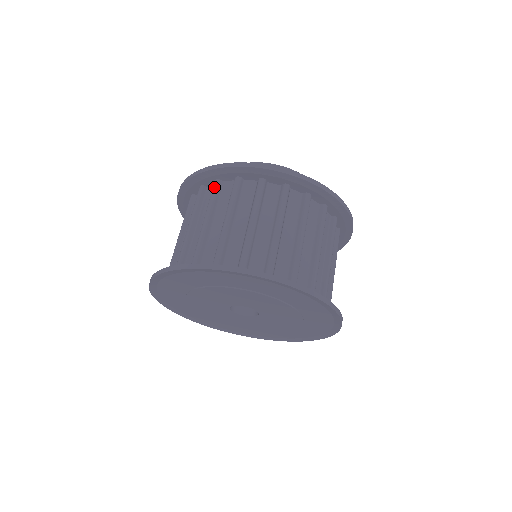
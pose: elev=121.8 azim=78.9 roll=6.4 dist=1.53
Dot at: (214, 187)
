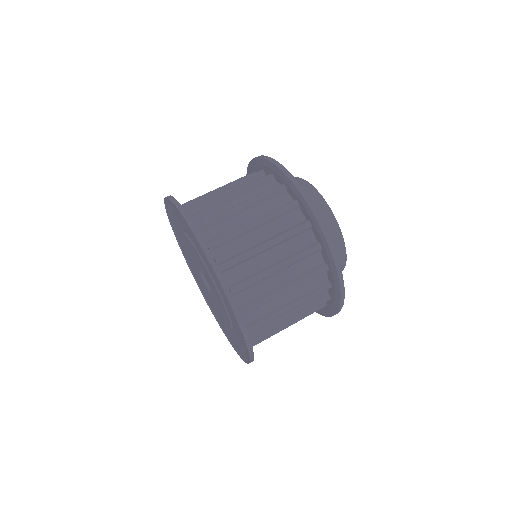
Dot at: (264, 177)
